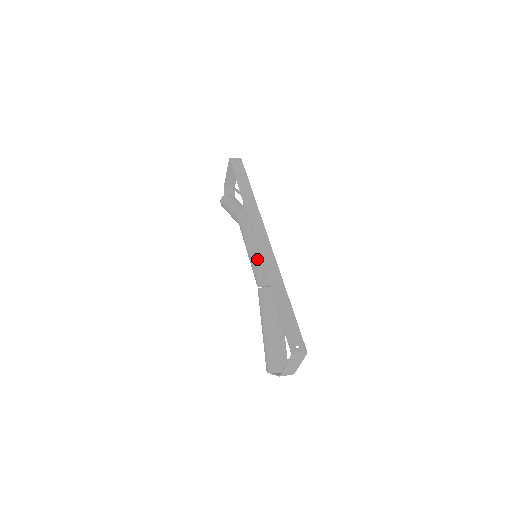
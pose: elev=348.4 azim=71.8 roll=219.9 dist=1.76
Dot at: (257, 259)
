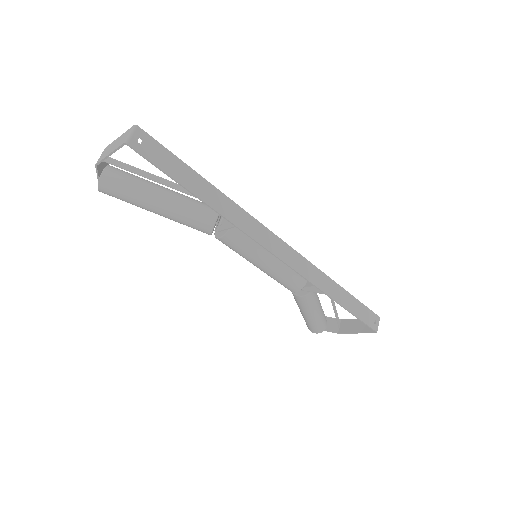
Dot at: (285, 273)
